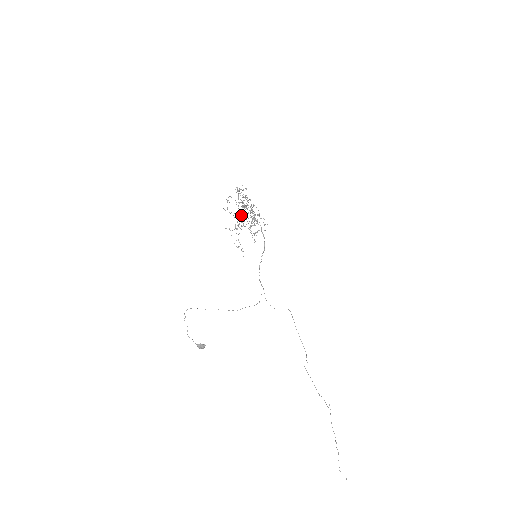
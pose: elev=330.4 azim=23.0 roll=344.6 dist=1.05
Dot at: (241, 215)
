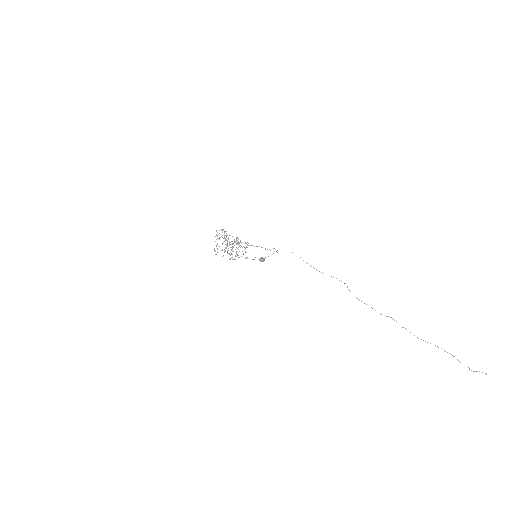
Dot at: (228, 239)
